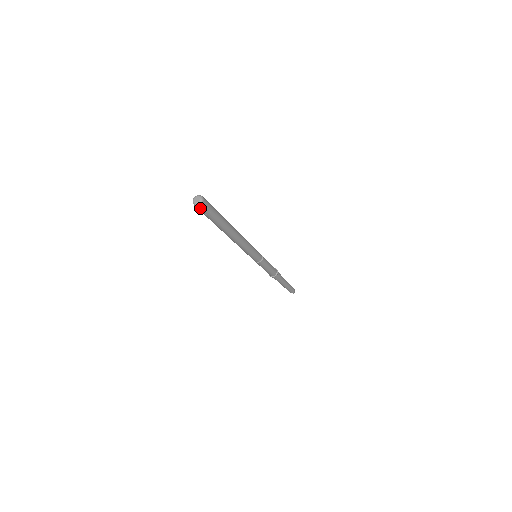
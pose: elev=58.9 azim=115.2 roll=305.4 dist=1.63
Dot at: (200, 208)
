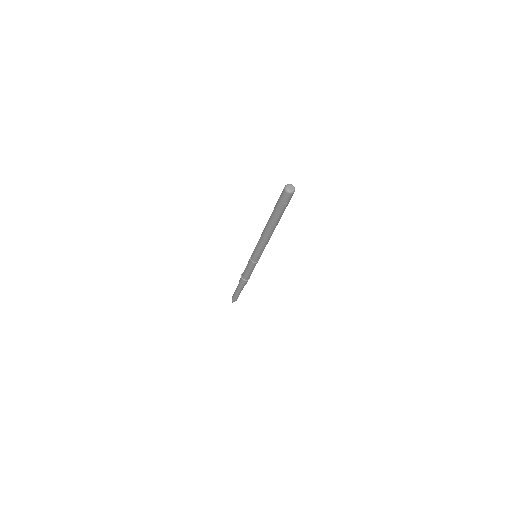
Dot at: (285, 194)
